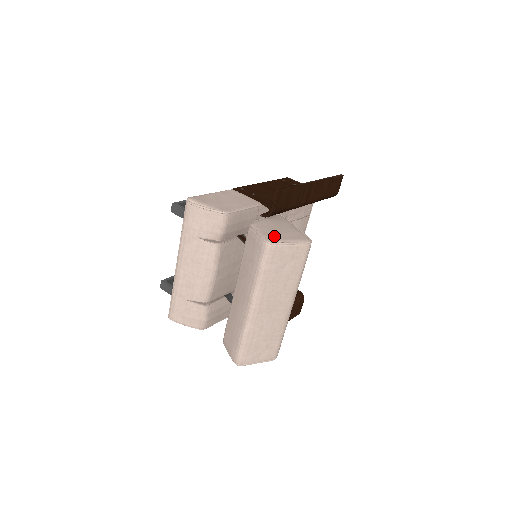
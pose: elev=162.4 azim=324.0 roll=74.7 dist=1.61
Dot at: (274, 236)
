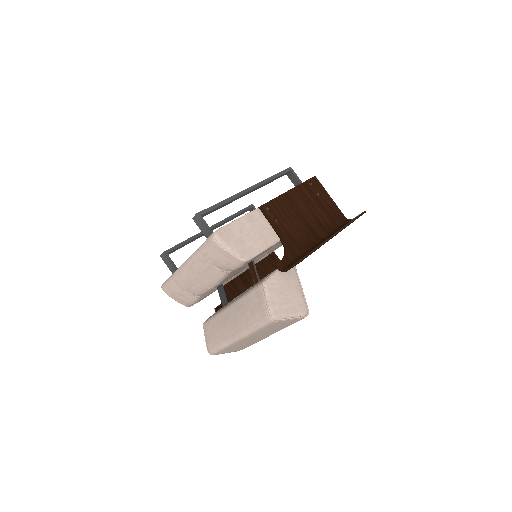
Dot at: (279, 308)
